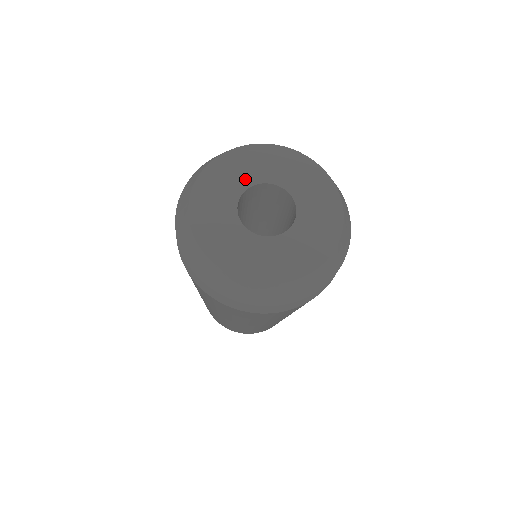
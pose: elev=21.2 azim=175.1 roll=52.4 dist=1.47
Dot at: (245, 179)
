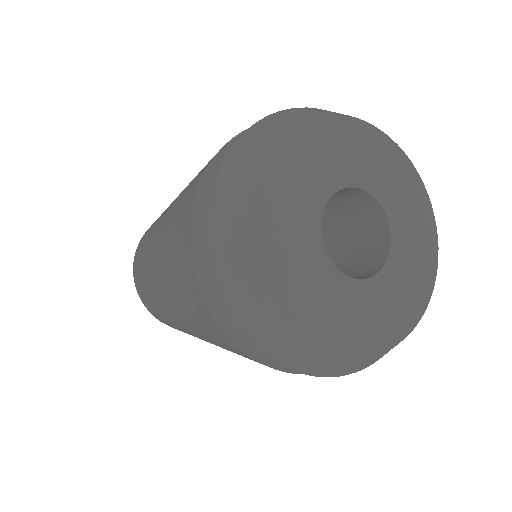
Dot at: (307, 228)
